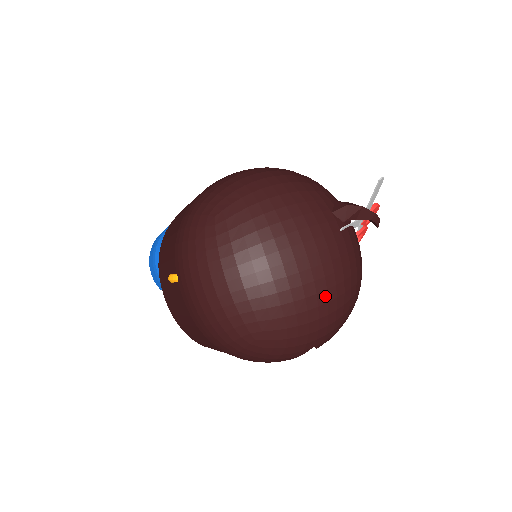
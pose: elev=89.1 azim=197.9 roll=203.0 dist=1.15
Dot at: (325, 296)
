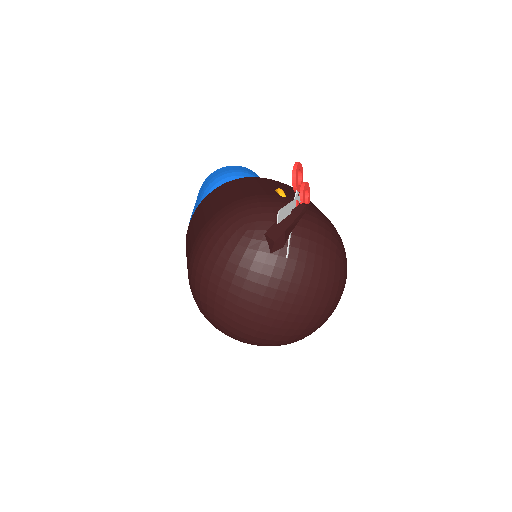
Dot at: (317, 300)
